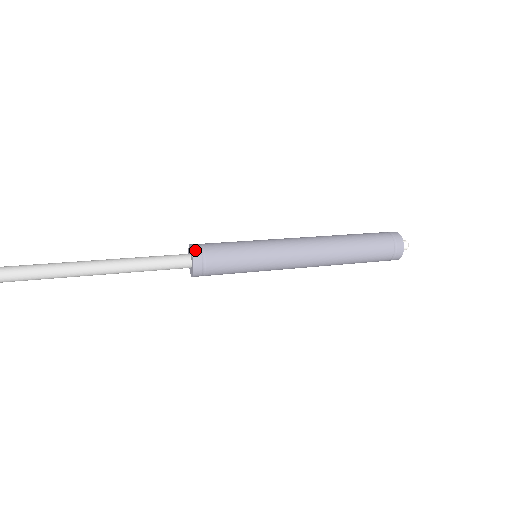
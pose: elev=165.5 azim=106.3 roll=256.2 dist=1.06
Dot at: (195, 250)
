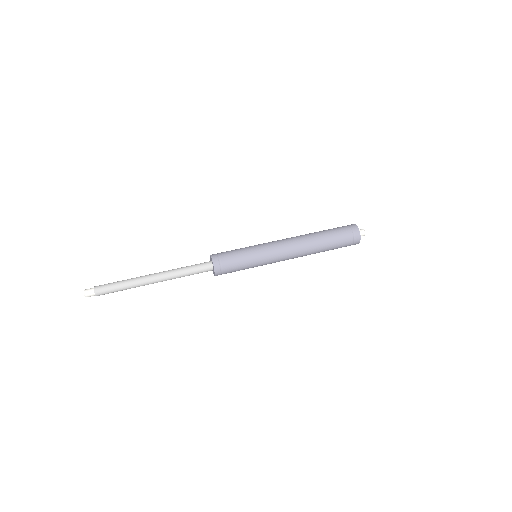
Dot at: (215, 264)
